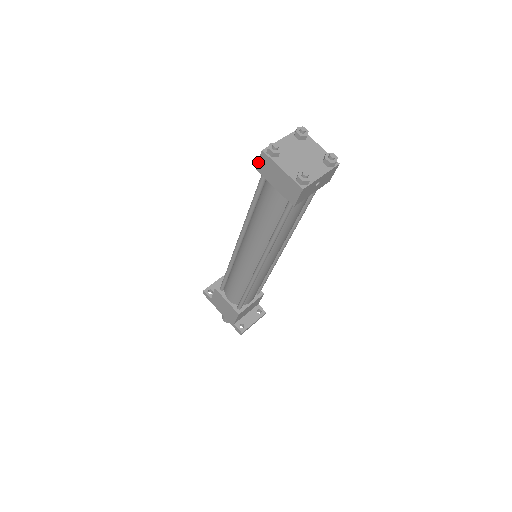
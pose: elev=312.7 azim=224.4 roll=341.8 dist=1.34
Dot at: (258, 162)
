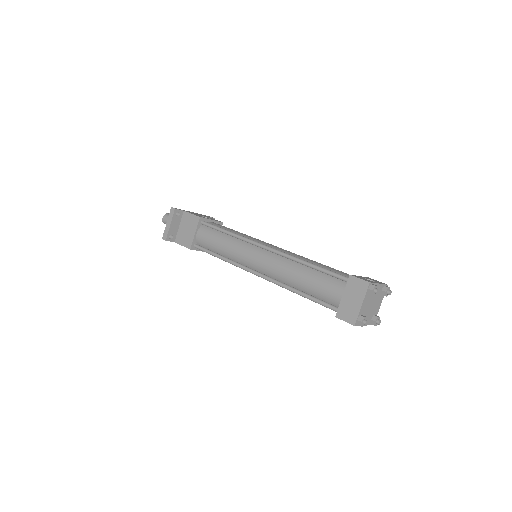
Dot at: occluded
